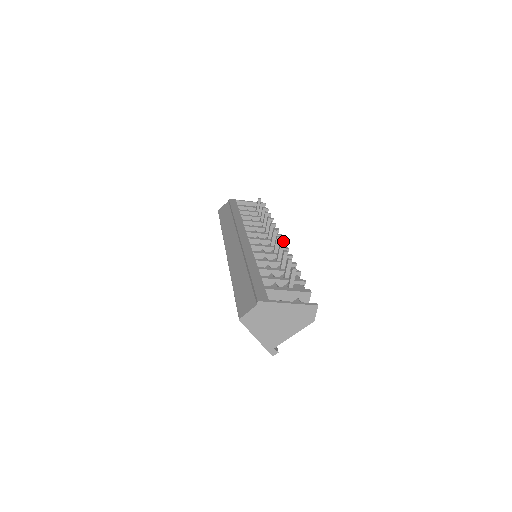
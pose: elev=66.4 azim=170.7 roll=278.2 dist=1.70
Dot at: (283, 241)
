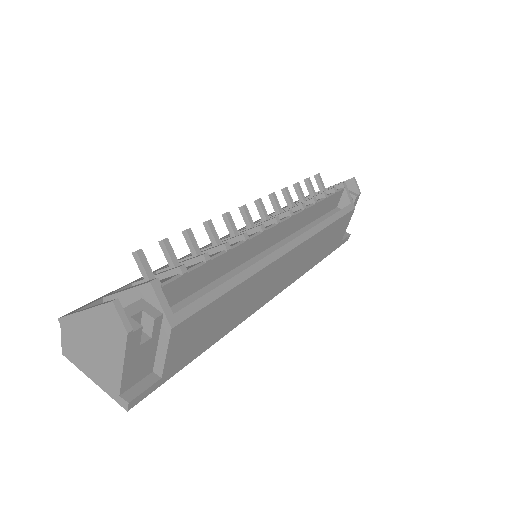
Dot at: (273, 218)
